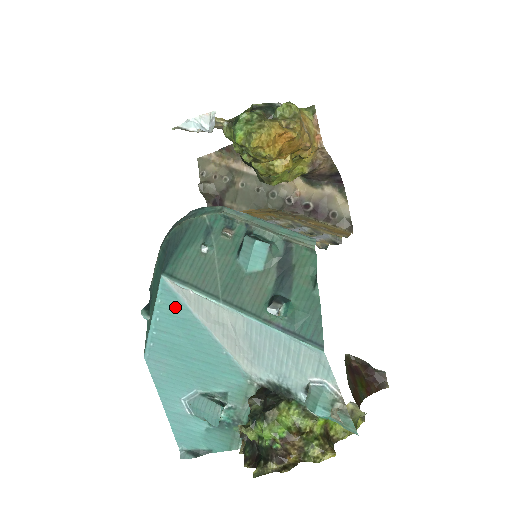
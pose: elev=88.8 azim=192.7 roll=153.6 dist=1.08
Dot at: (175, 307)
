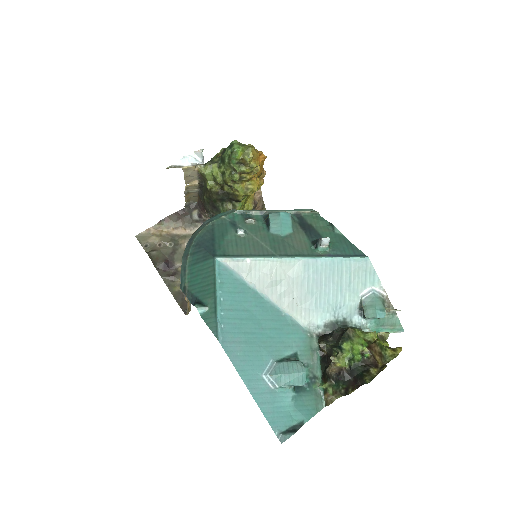
Dot at: (233, 284)
